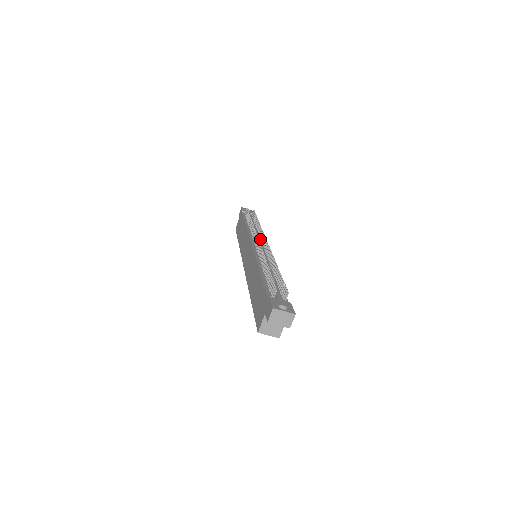
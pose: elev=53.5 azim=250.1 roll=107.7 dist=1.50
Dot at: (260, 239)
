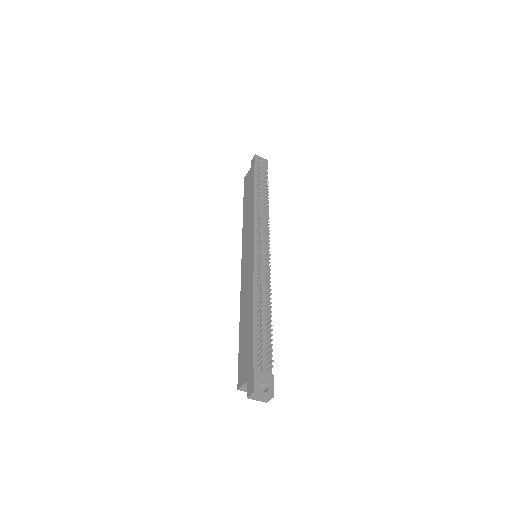
Dot at: (265, 232)
